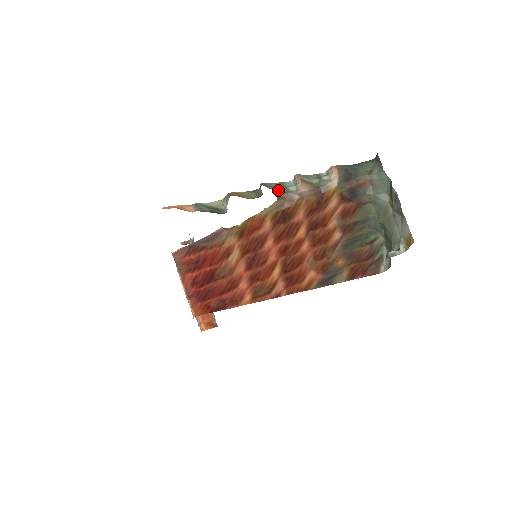
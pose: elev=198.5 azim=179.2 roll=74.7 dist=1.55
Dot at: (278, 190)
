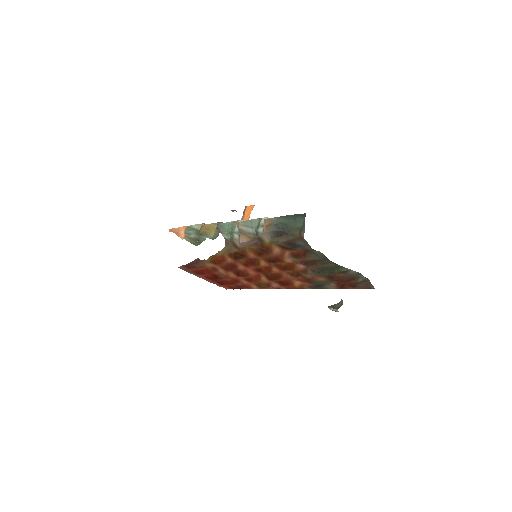
Dot at: (227, 235)
